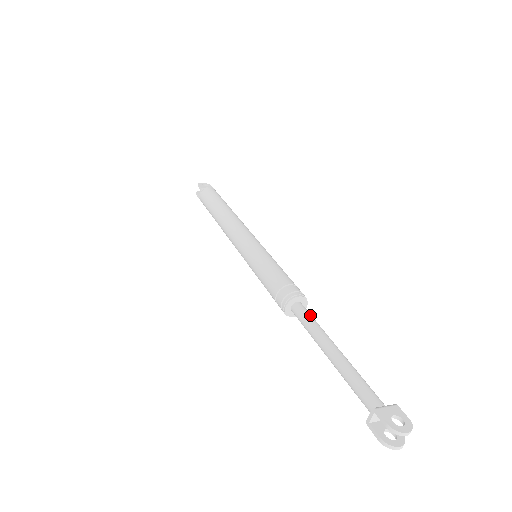
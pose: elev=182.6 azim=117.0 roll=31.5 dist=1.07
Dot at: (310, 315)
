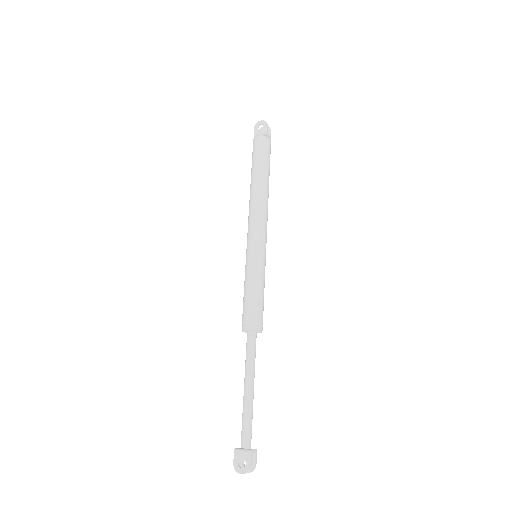
Dot at: (250, 348)
